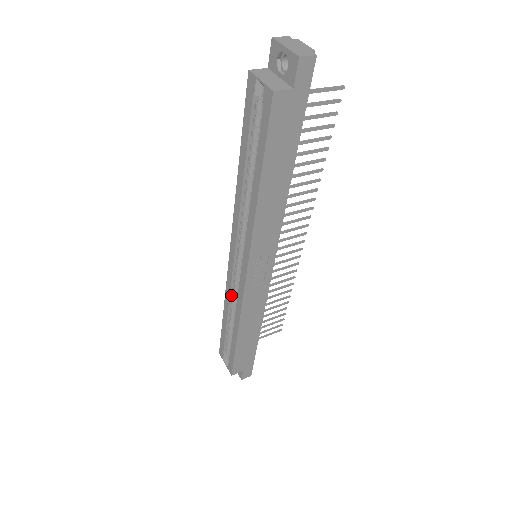
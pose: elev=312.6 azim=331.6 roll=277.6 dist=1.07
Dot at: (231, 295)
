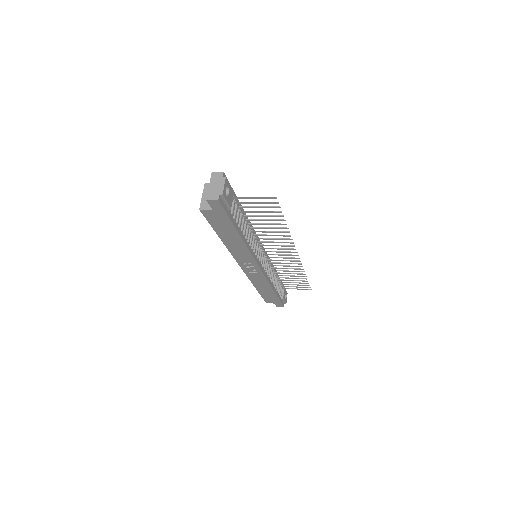
Dot at: occluded
